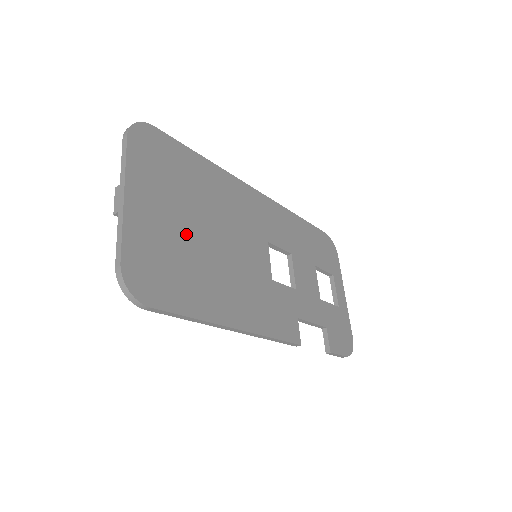
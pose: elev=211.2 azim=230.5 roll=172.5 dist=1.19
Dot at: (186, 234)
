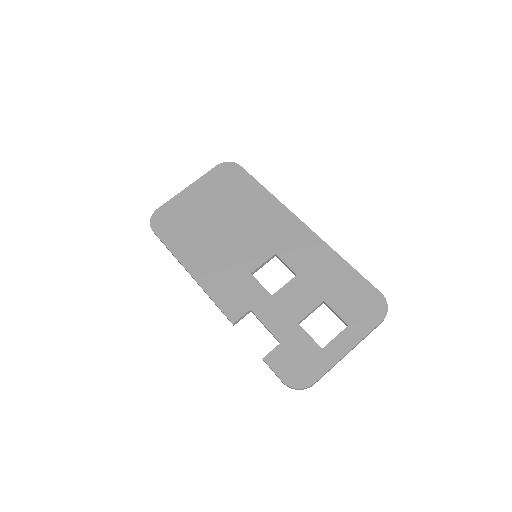
Dot at: (206, 216)
